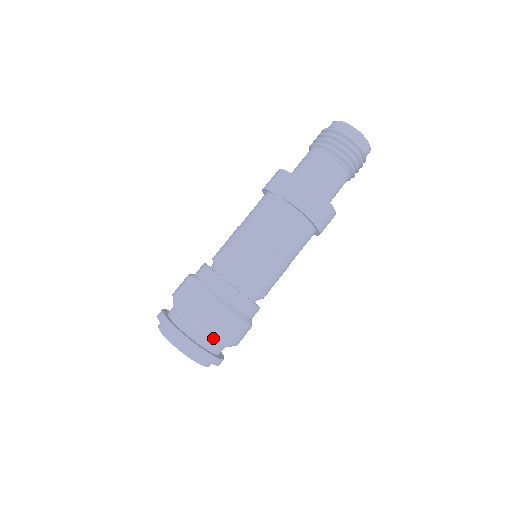
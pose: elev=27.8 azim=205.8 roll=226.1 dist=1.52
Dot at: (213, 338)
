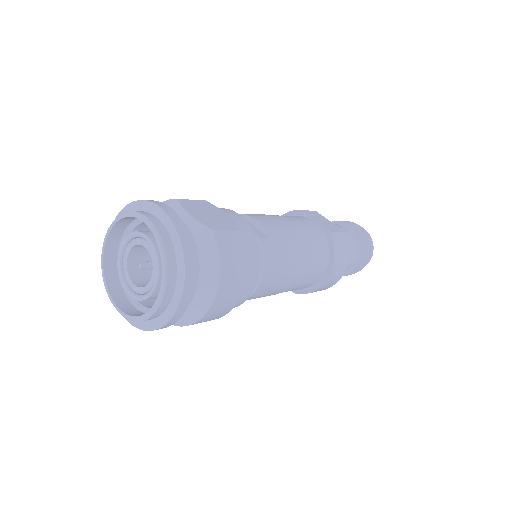
Dot at: (208, 274)
